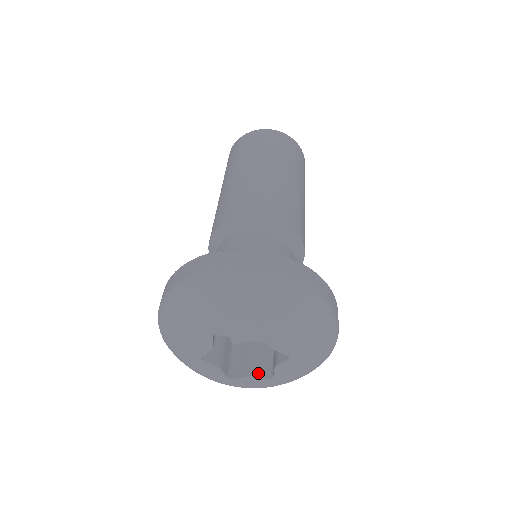
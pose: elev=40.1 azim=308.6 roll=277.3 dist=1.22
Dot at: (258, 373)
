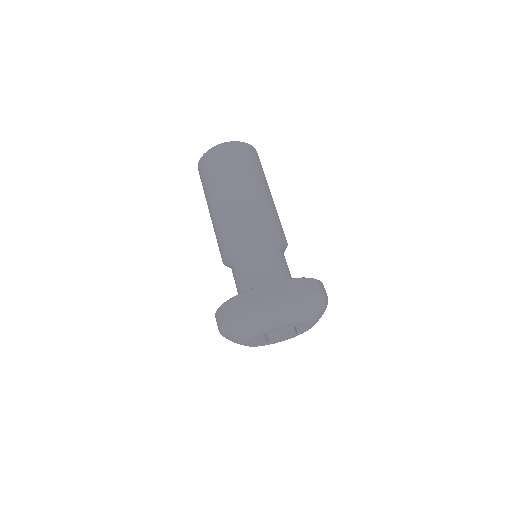
Dot at: (287, 334)
